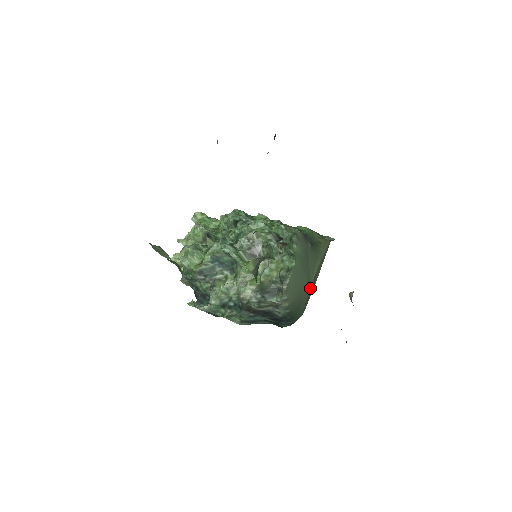
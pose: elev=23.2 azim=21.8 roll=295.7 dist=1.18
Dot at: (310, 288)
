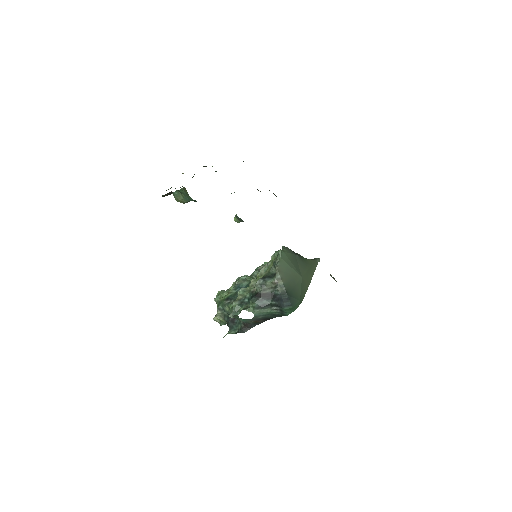
Dot at: (302, 281)
